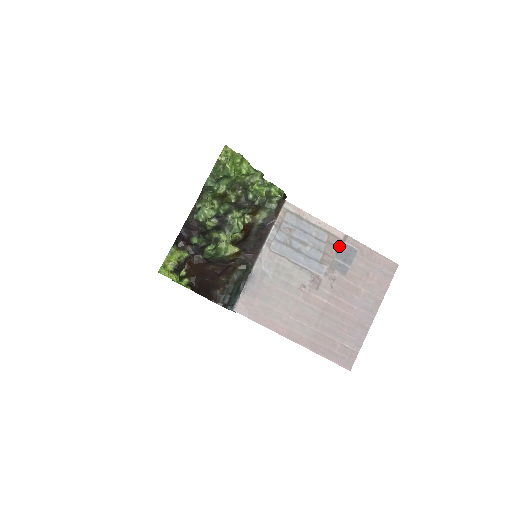
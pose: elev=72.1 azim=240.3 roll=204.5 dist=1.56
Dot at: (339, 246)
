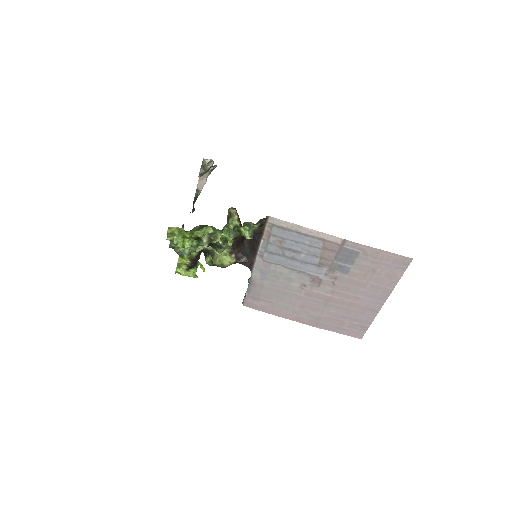
Dot at: (337, 250)
